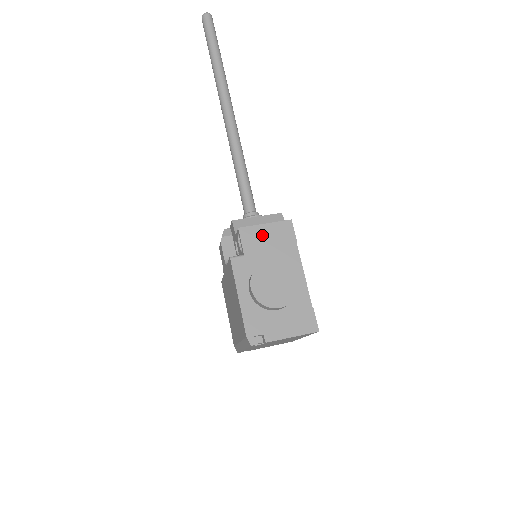
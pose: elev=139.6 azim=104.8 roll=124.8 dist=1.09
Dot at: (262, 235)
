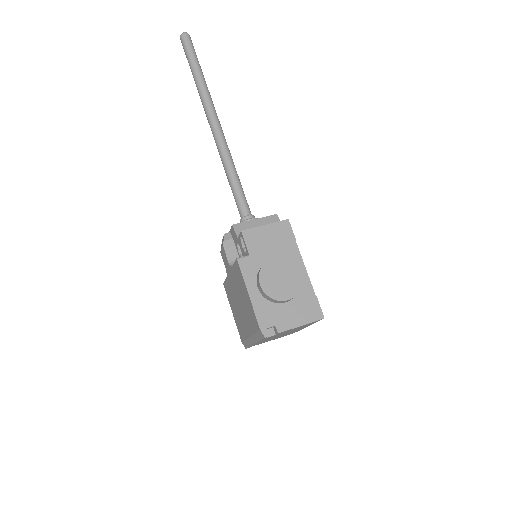
Dot at: (263, 235)
